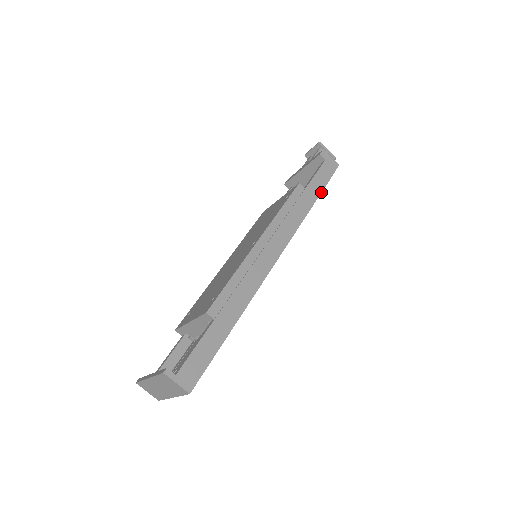
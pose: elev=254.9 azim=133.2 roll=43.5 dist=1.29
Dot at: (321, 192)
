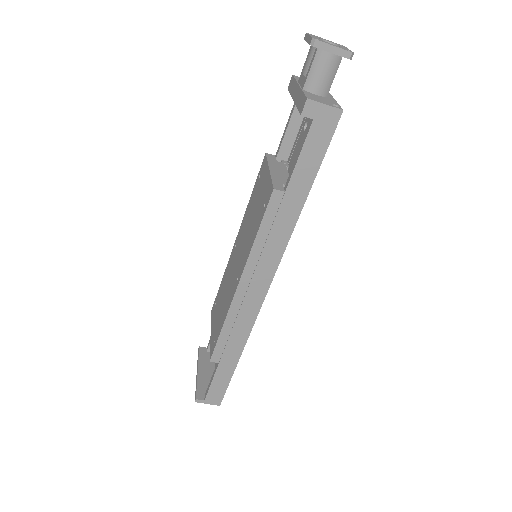
Dot at: (313, 181)
